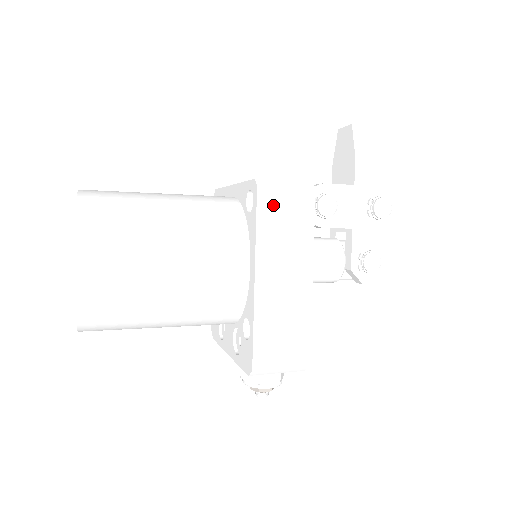
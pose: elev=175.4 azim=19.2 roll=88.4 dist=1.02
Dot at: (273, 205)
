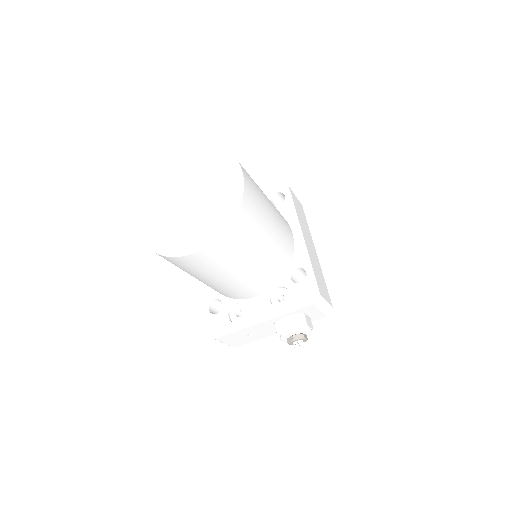
Dot at: (295, 201)
